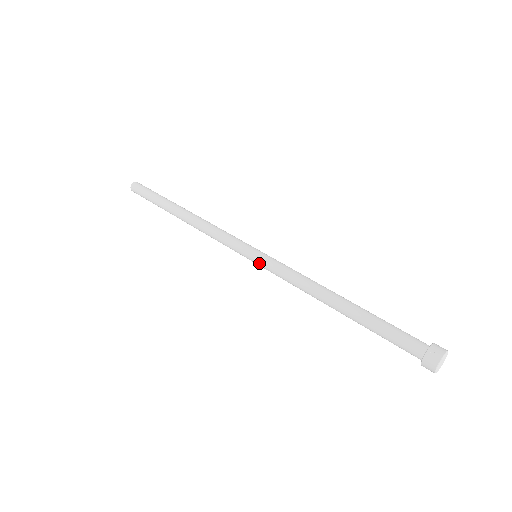
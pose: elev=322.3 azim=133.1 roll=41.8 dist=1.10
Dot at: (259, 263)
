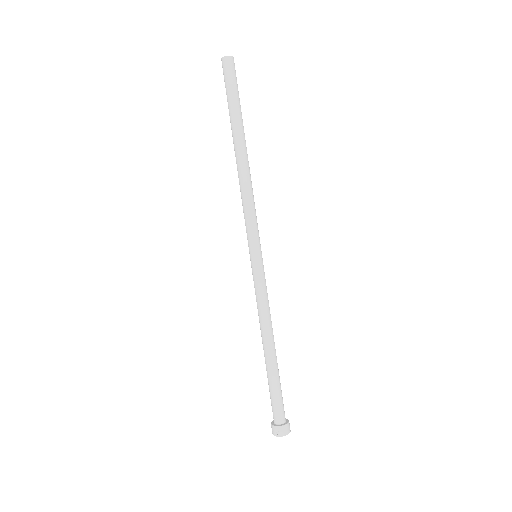
Dot at: (251, 266)
